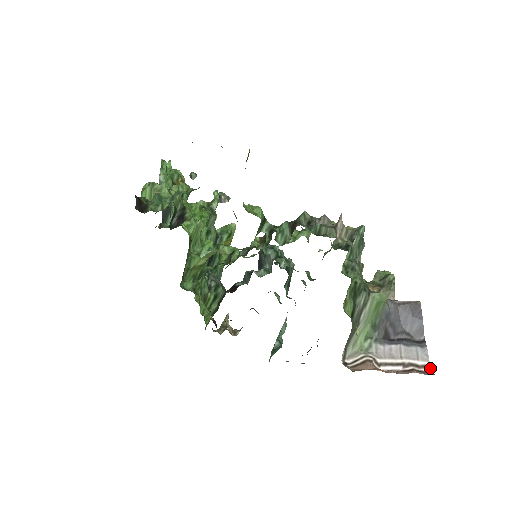
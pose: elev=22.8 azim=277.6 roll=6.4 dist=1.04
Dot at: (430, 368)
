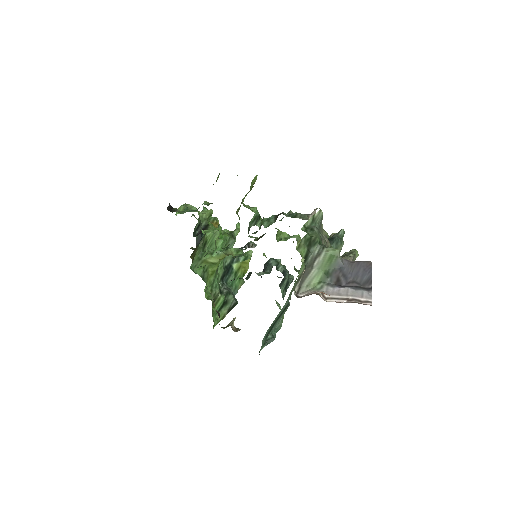
Dot at: (371, 303)
